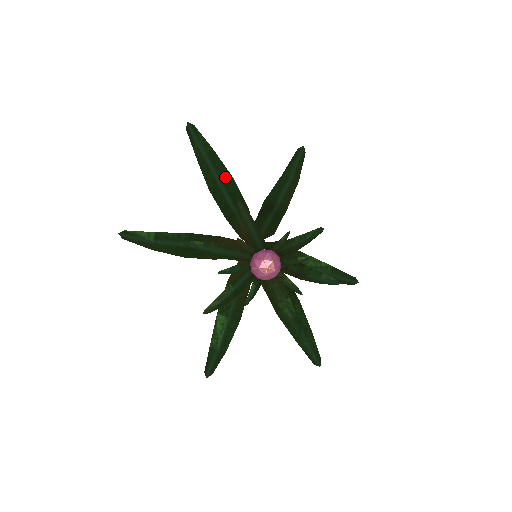
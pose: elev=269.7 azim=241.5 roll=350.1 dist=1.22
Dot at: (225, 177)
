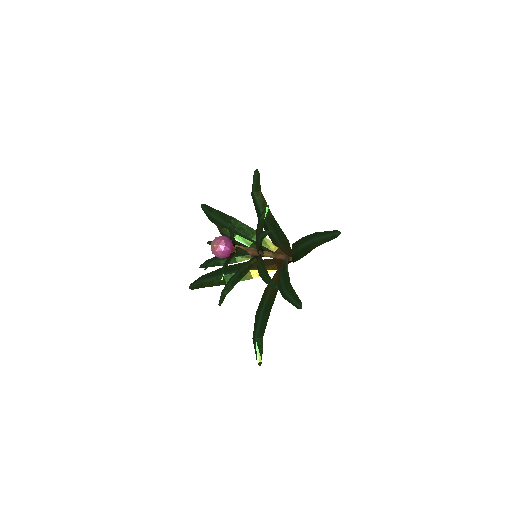
Dot at: (229, 220)
